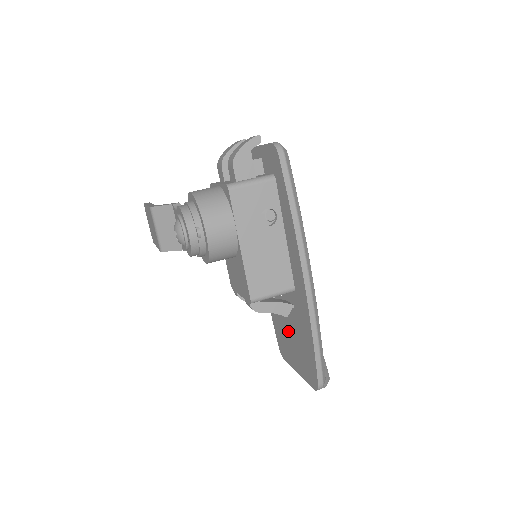
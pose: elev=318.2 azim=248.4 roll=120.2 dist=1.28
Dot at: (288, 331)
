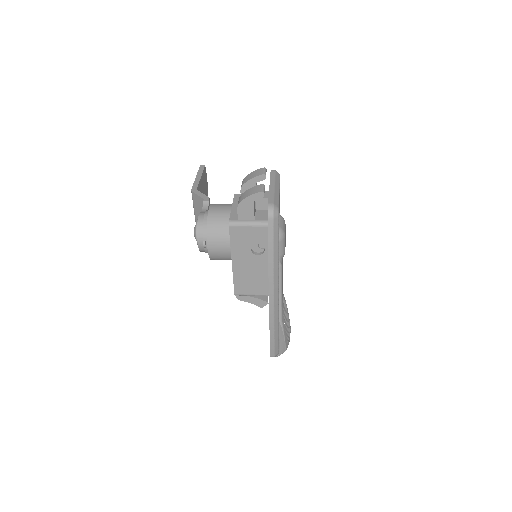
Dot at: occluded
